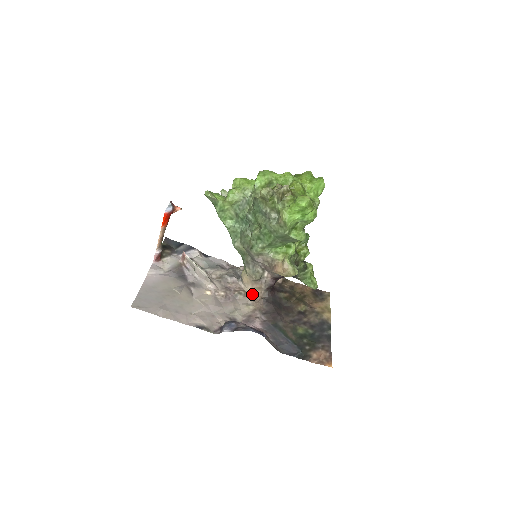
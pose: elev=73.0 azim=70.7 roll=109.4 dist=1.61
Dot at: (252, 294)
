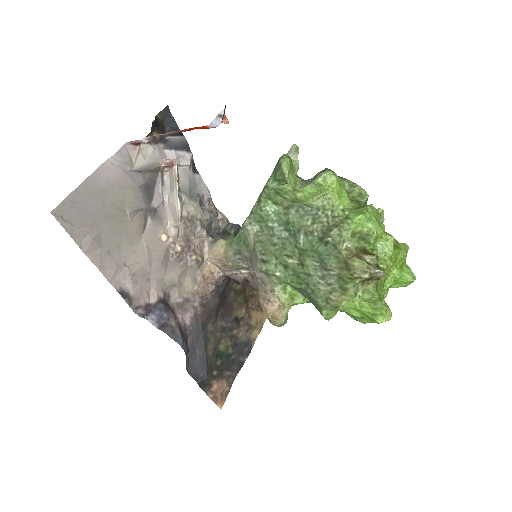
Dot at: (208, 267)
